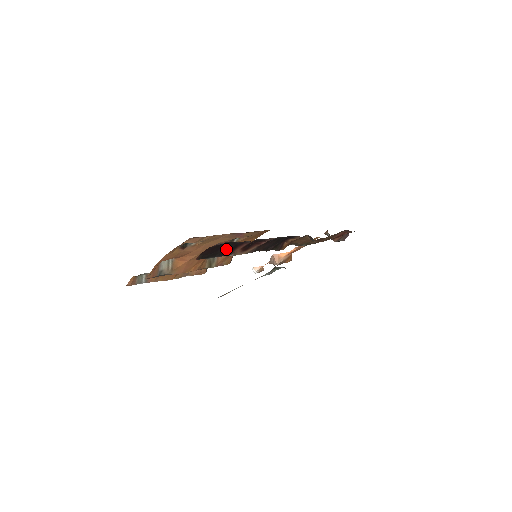
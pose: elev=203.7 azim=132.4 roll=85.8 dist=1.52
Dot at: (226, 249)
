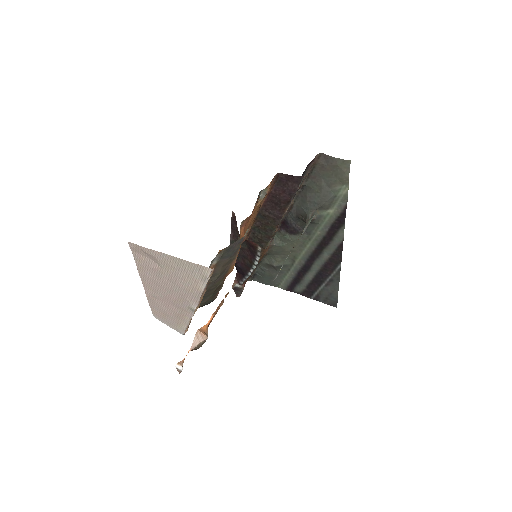
Dot at: occluded
